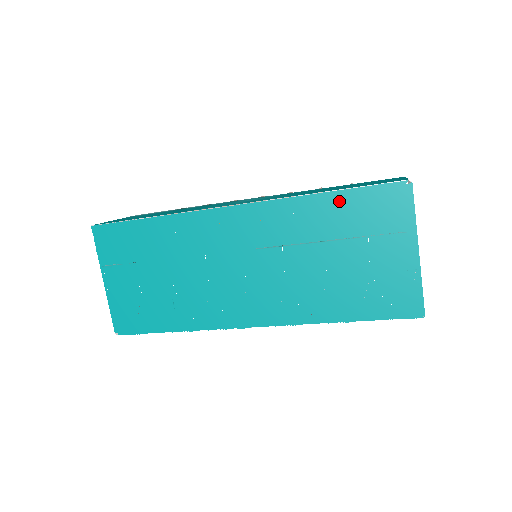
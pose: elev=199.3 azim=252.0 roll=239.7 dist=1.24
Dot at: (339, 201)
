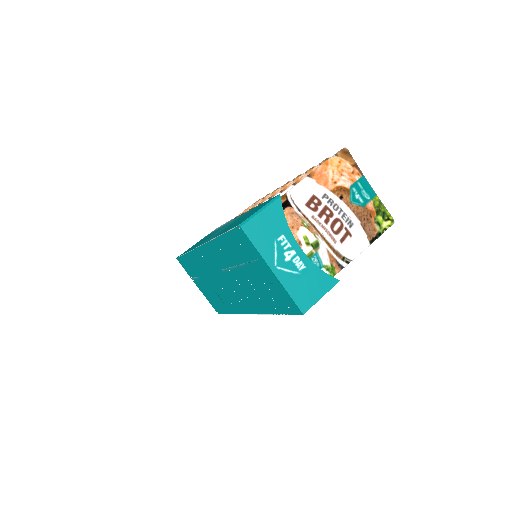
Dot at: (226, 241)
